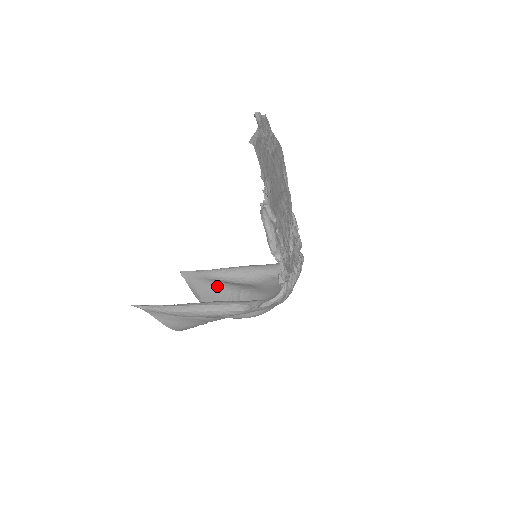
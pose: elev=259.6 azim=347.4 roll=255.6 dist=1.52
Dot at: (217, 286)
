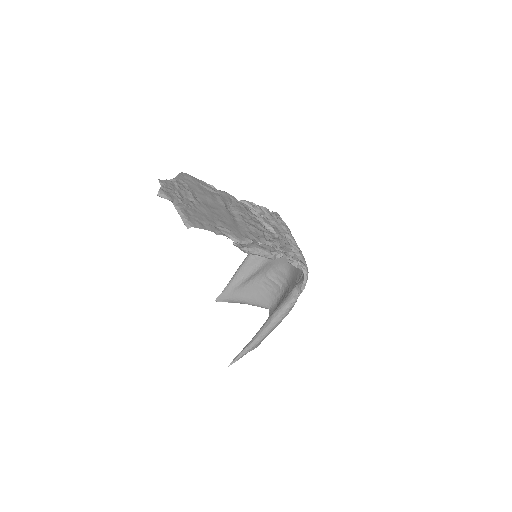
Dot at: (249, 287)
